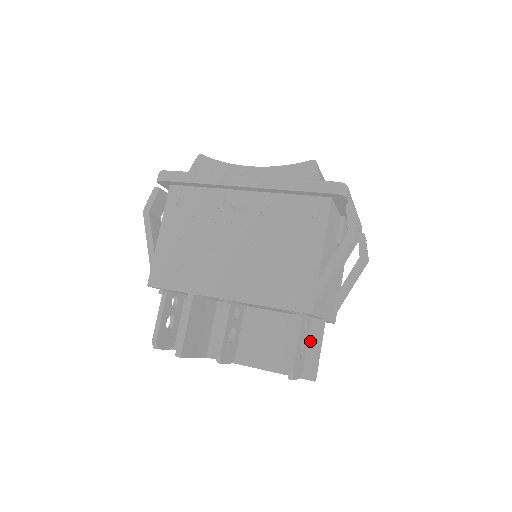
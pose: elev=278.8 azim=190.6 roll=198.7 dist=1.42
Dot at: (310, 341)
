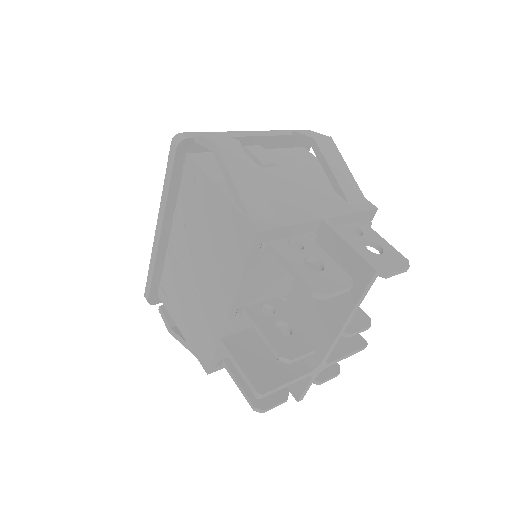
Dot at: (336, 249)
